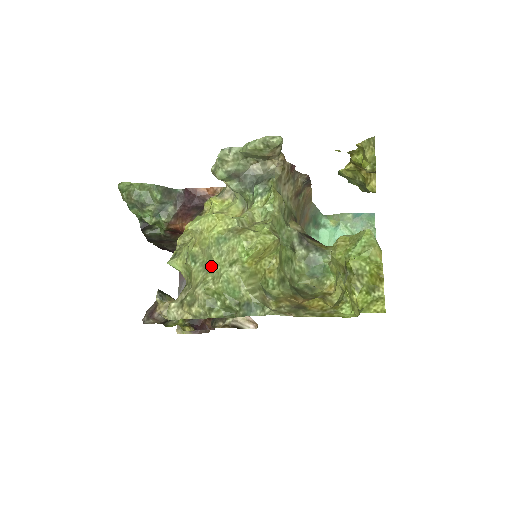
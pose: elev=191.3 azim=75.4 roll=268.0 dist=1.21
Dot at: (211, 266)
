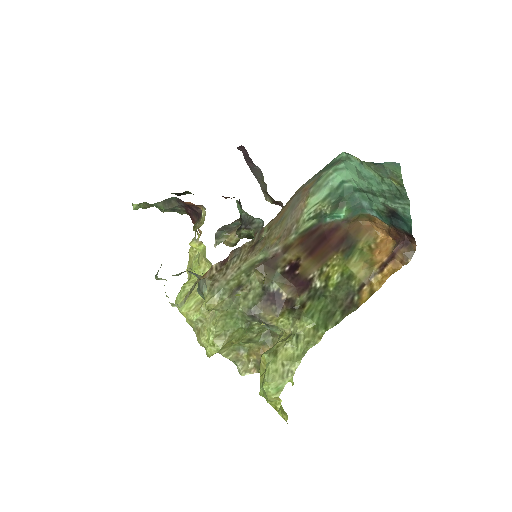
Dot at: occluded
